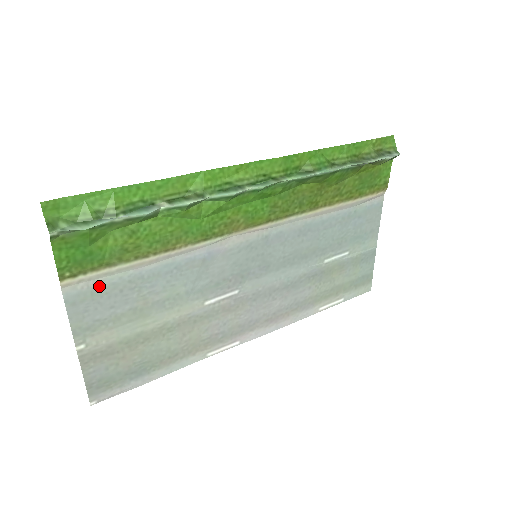
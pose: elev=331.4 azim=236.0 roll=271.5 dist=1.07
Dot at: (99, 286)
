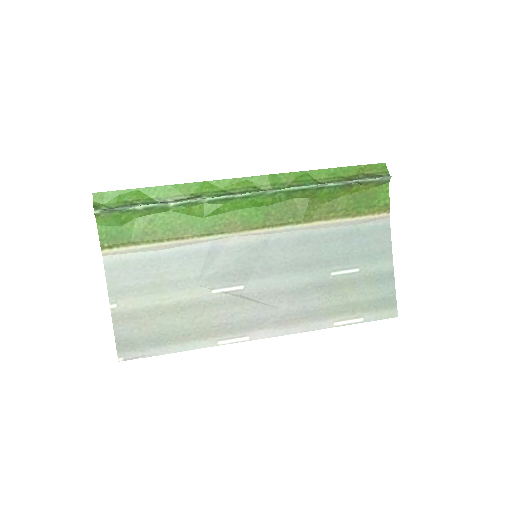
Dot at: (128, 259)
